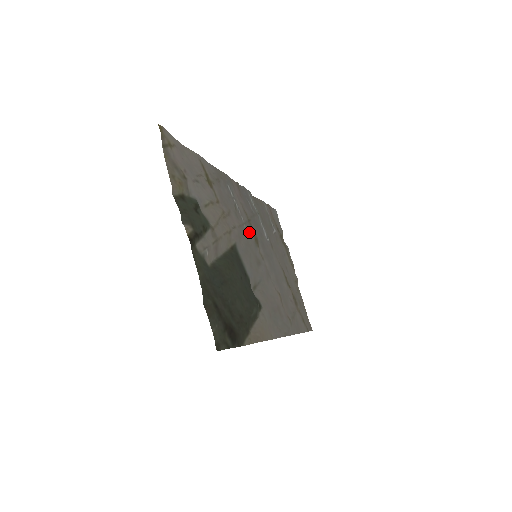
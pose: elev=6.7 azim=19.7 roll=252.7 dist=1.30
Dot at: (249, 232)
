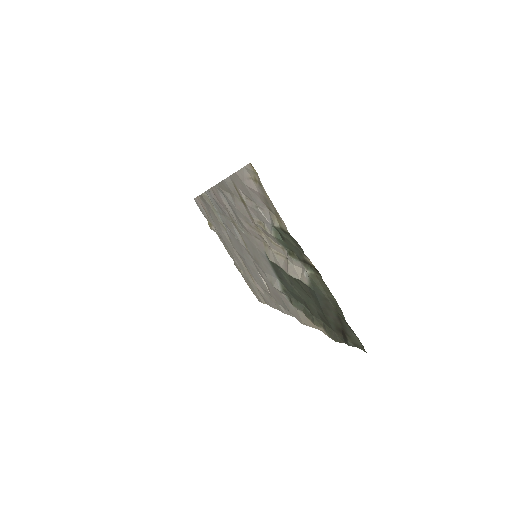
Dot at: (243, 235)
